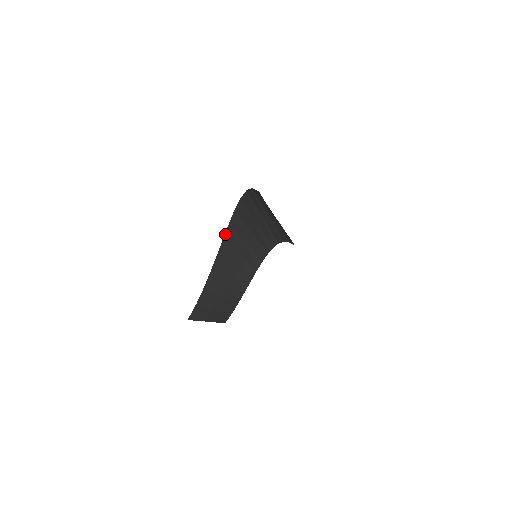
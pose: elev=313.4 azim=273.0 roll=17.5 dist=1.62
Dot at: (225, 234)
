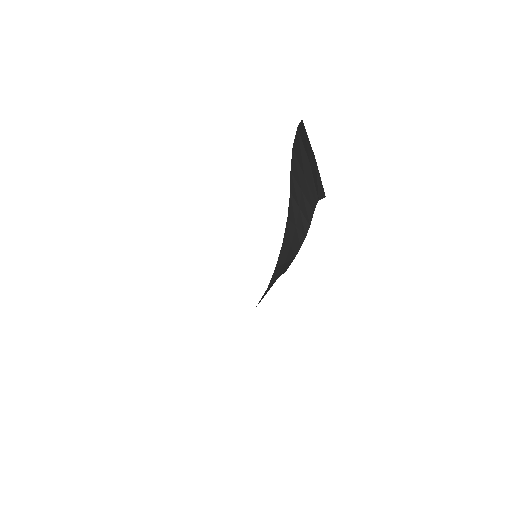
Dot at: occluded
